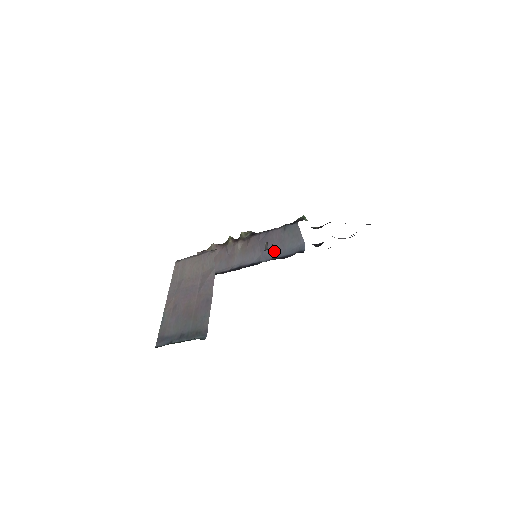
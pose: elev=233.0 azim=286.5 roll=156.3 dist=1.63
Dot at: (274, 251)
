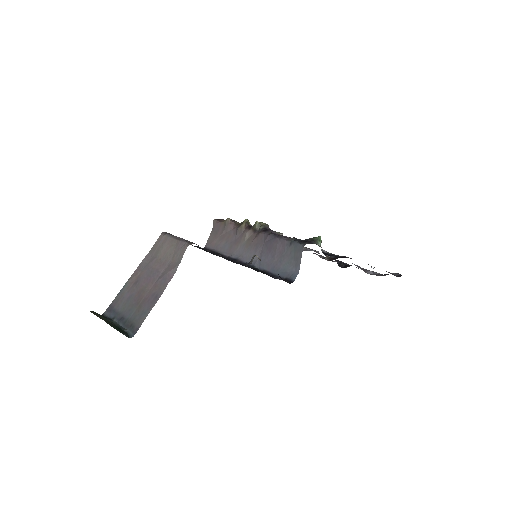
Dot at: (270, 262)
